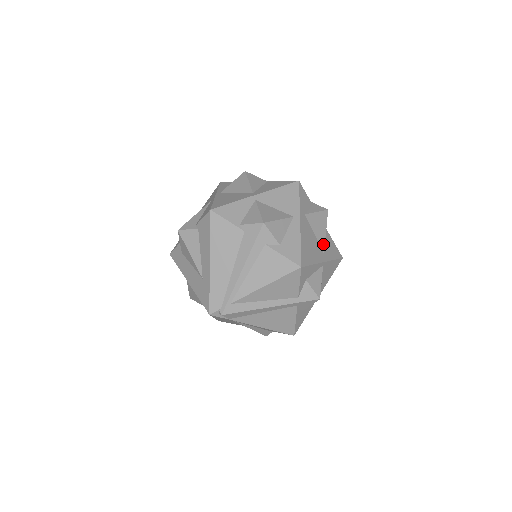
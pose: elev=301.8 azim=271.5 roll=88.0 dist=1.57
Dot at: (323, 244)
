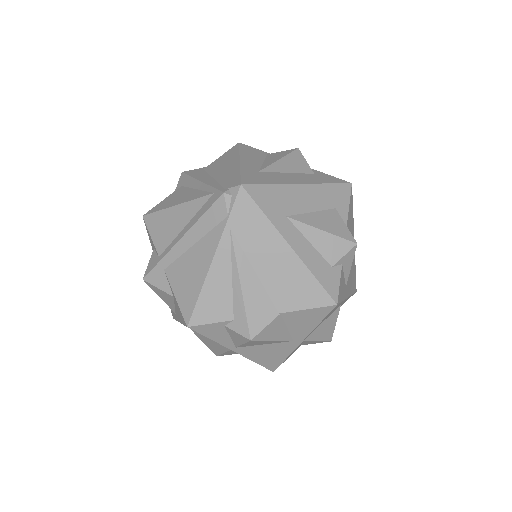
Dot at: occluded
